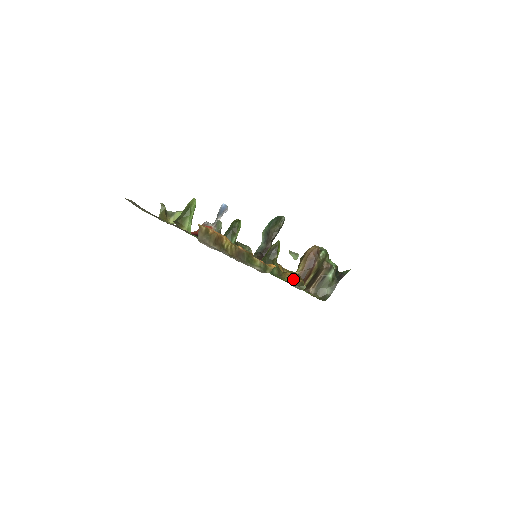
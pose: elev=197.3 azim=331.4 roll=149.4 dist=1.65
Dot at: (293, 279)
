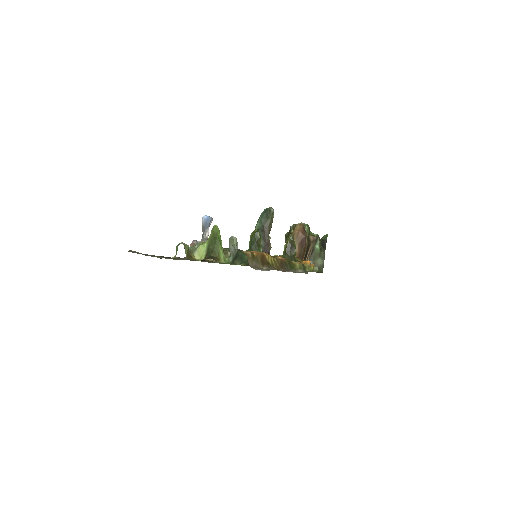
Dot at: occluded
